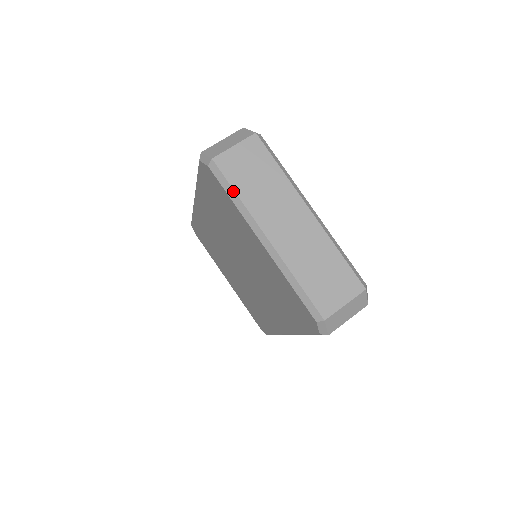
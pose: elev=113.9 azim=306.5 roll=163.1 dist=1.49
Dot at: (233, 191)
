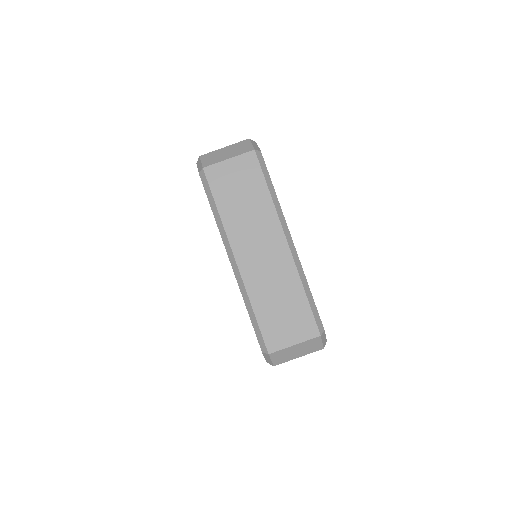
Dot at: (215, 205)
